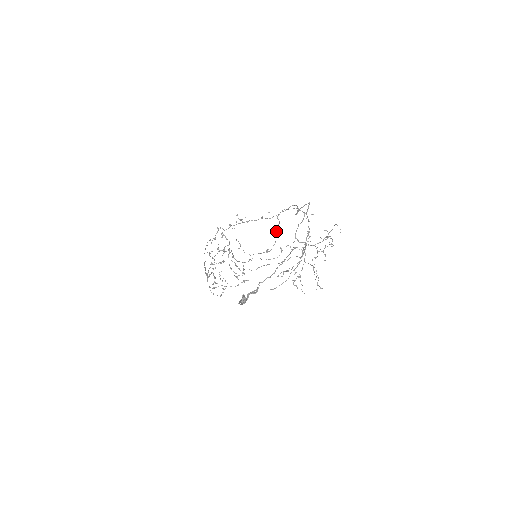
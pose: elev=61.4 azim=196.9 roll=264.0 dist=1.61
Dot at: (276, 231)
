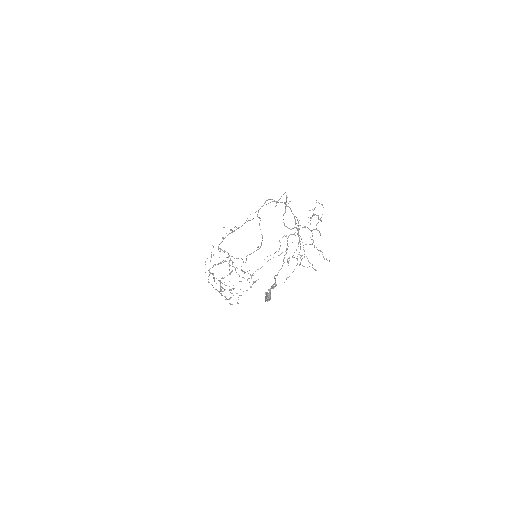
Dot at: occluded
